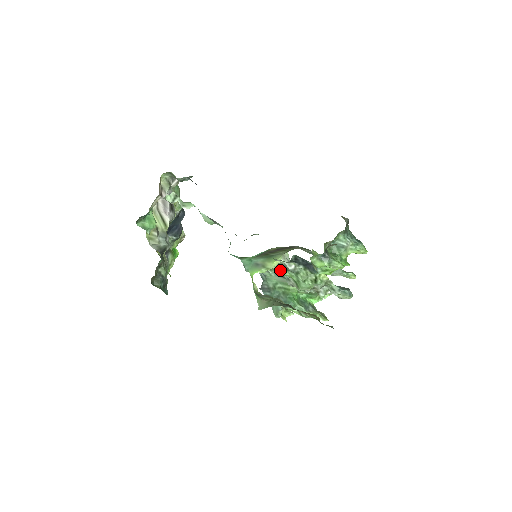
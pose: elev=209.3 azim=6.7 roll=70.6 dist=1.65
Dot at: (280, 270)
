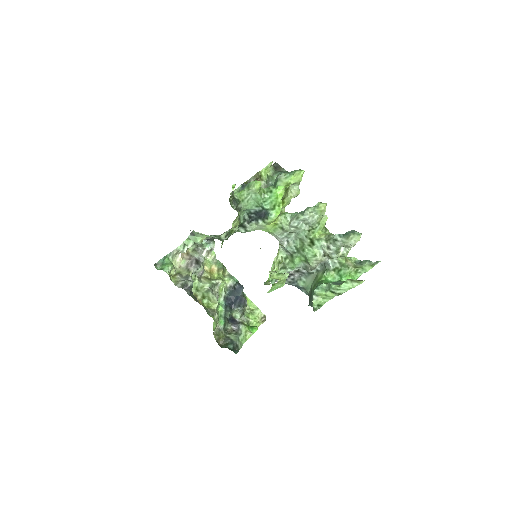
Dot at: (290, 261)
